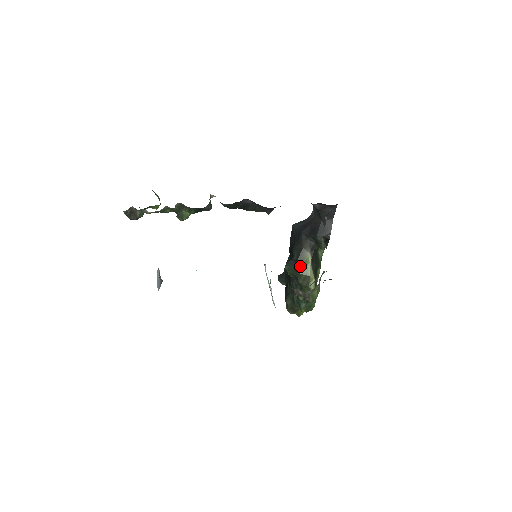
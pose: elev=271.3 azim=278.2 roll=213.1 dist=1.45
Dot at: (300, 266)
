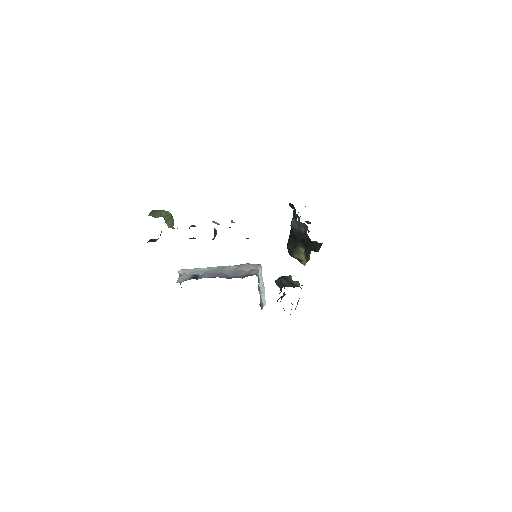
Dot at: (294, 253)
